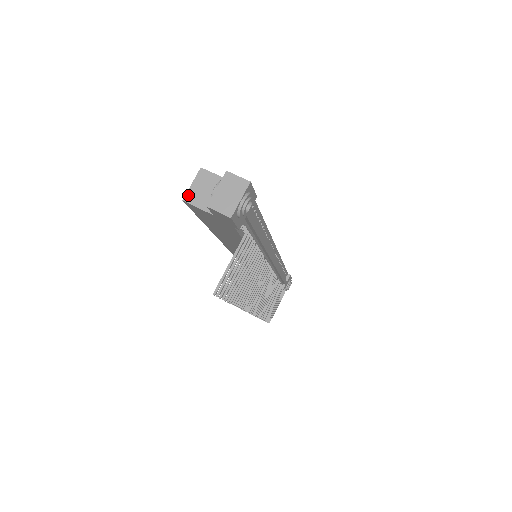
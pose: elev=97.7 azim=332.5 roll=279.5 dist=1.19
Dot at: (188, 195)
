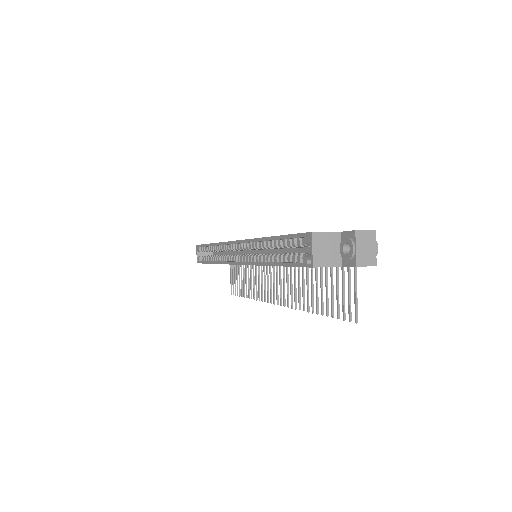
Dot at: (315, 261)
